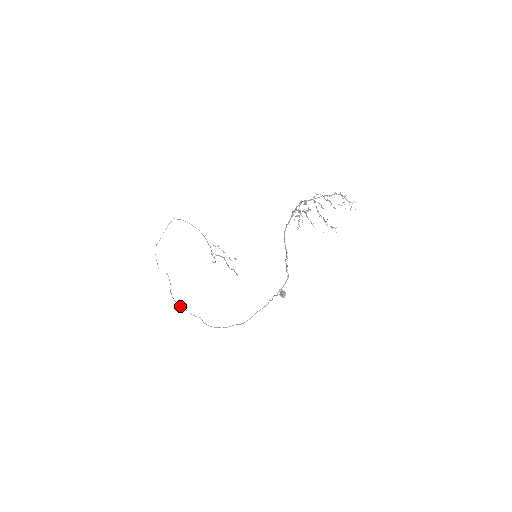
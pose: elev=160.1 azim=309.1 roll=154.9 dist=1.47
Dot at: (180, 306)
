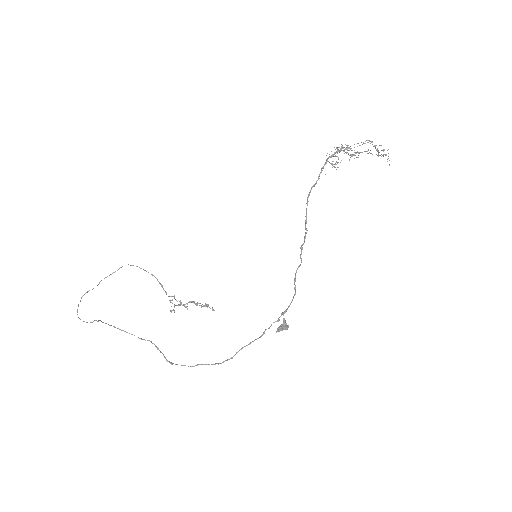
Dot at: (117, 328)
